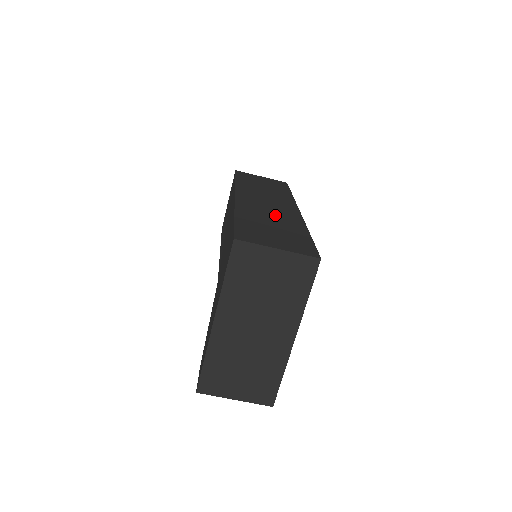
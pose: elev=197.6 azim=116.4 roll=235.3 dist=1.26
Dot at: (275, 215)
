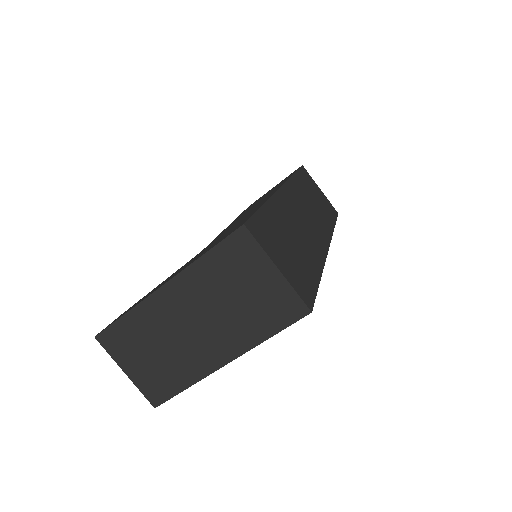
Dot at: (303, 233)
